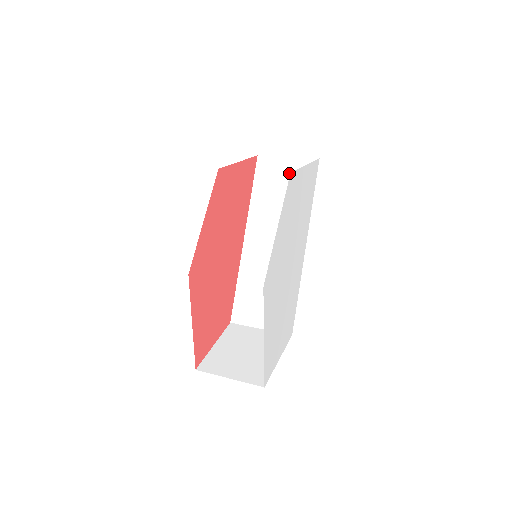
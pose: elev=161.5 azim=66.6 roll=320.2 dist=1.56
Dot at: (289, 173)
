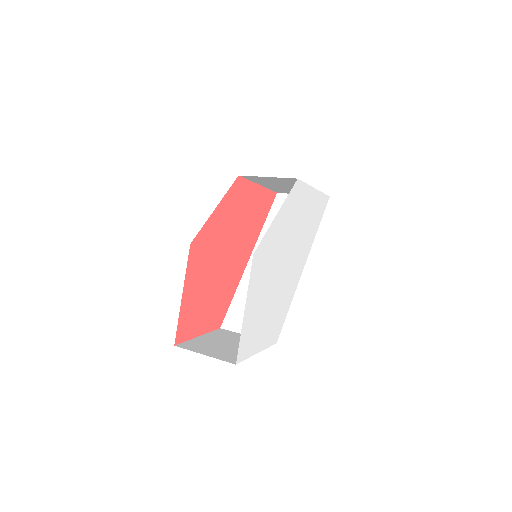
Dot at: occluded
